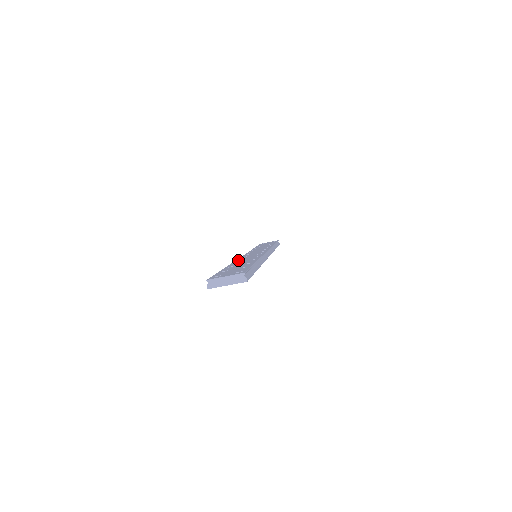
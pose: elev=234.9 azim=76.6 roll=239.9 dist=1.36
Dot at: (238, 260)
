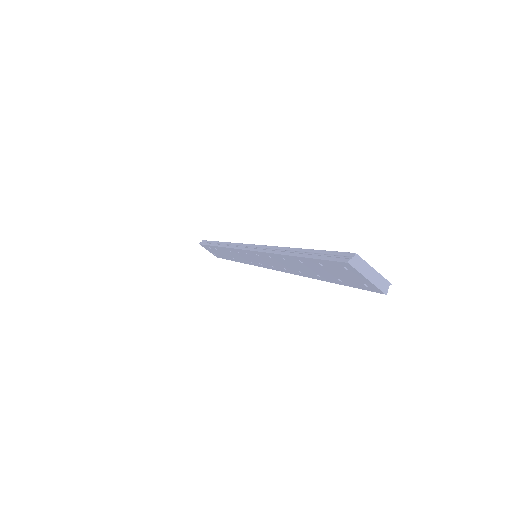
Dot at: occluded
